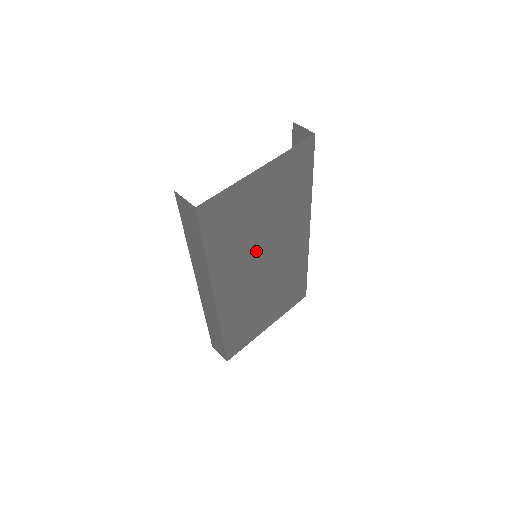
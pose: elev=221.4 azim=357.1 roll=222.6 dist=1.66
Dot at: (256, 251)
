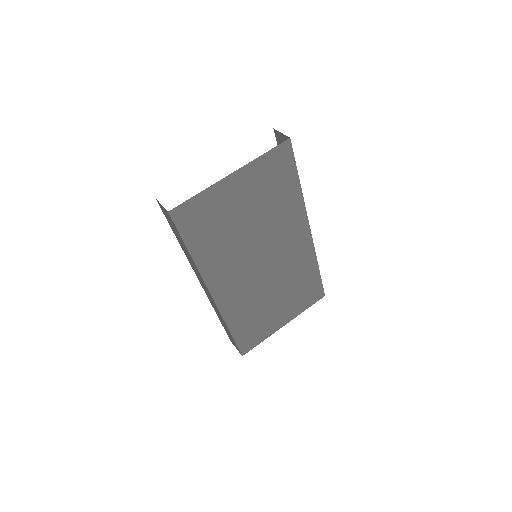
Dot at: (249, 251)
